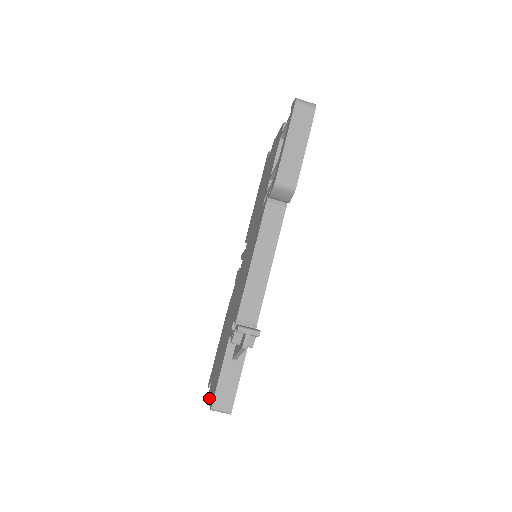
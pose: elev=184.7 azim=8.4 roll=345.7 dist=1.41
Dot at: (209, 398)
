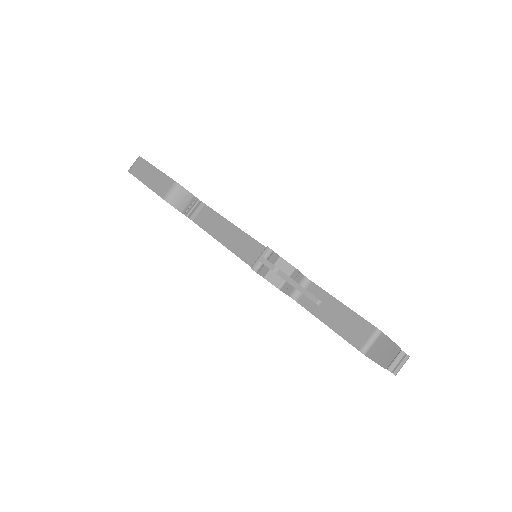
Dot at: occluded
